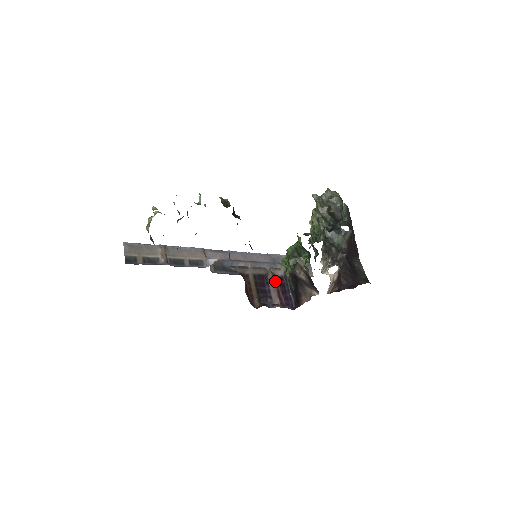
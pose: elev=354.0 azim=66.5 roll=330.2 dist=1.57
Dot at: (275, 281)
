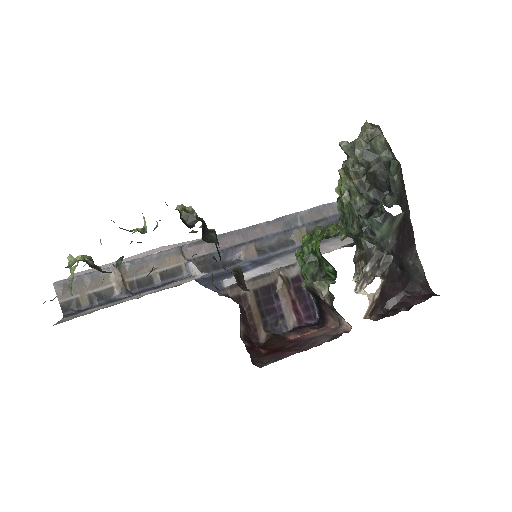
Dot at: (288, 288)
